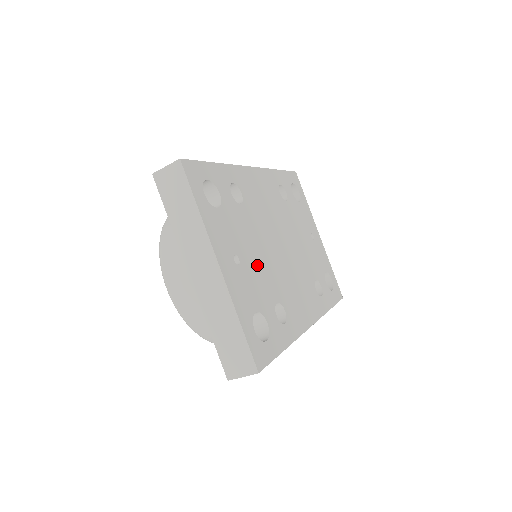
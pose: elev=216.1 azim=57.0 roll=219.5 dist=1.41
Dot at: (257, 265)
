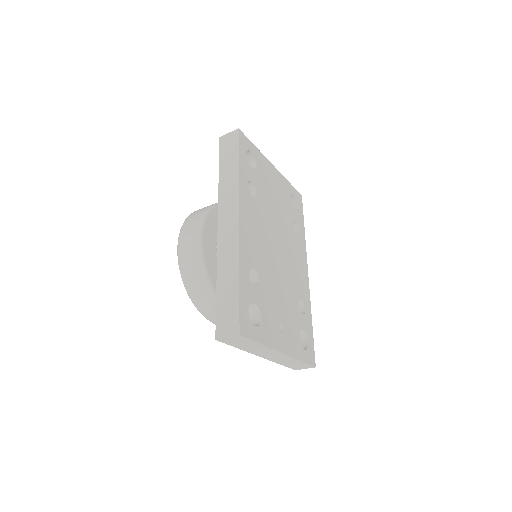
Dot at: (284, 304)
